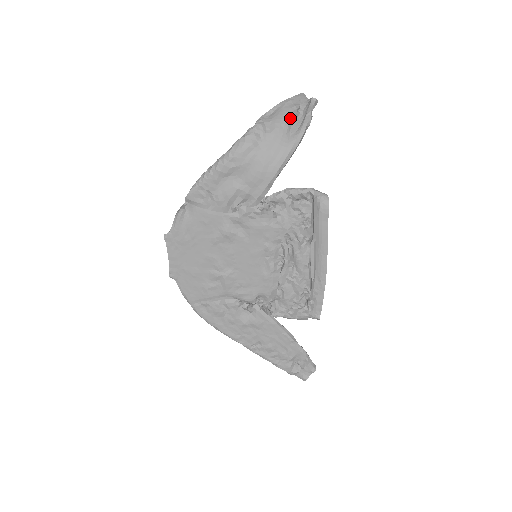
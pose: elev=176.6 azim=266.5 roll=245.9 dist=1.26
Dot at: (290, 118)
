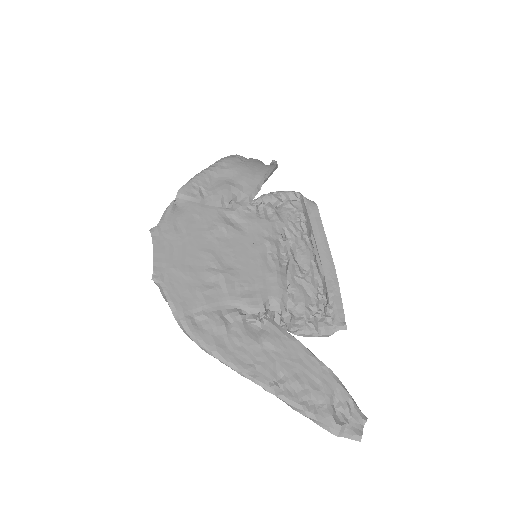
Dot at: occluded
